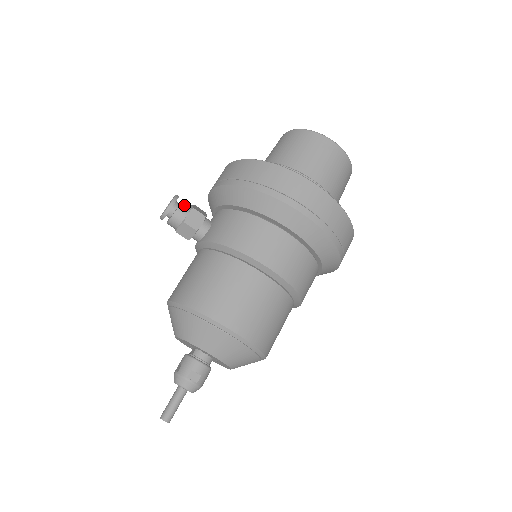
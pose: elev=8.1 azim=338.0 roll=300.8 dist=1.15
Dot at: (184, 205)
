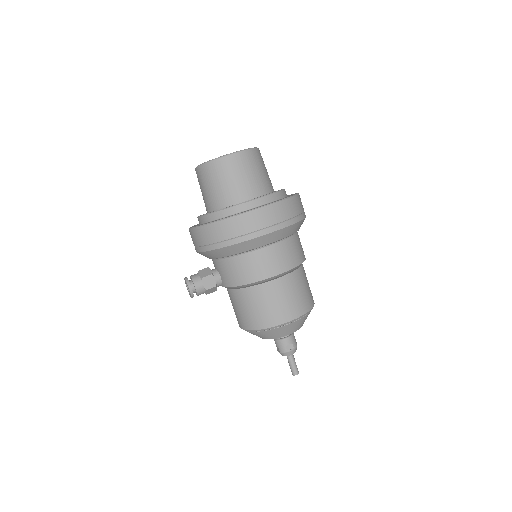
Dot at: (196, 282)
